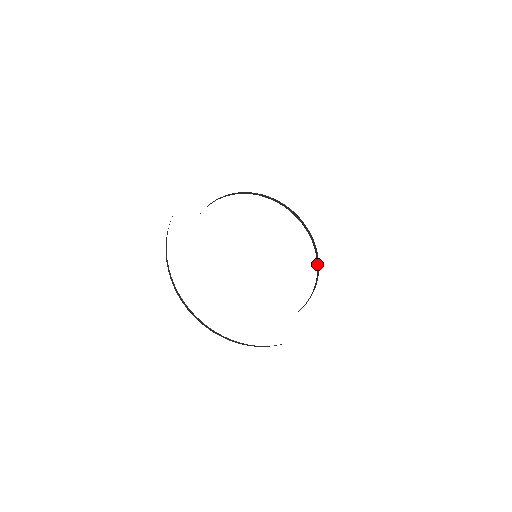
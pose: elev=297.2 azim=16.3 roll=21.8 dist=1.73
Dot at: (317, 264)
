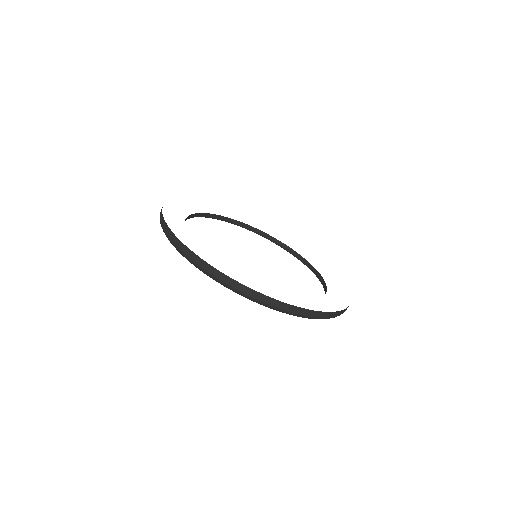
Dot at: (322, 283)
